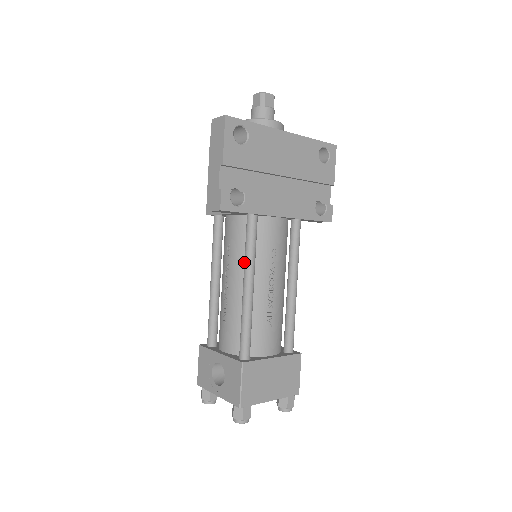
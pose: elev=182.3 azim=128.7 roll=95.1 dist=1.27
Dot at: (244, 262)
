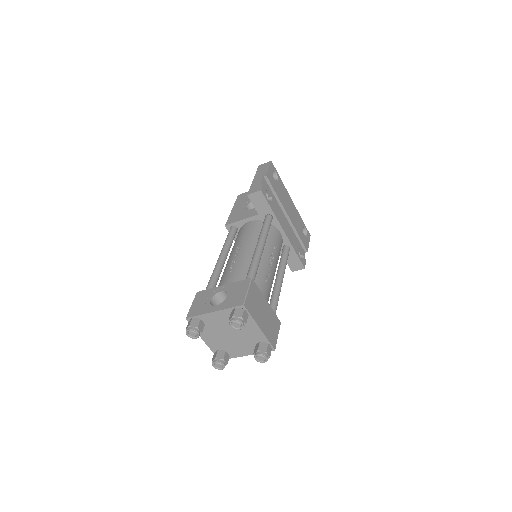
Dot at: (259, 235)
